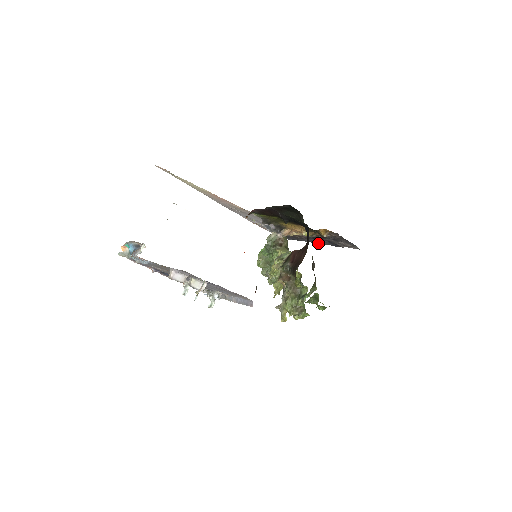
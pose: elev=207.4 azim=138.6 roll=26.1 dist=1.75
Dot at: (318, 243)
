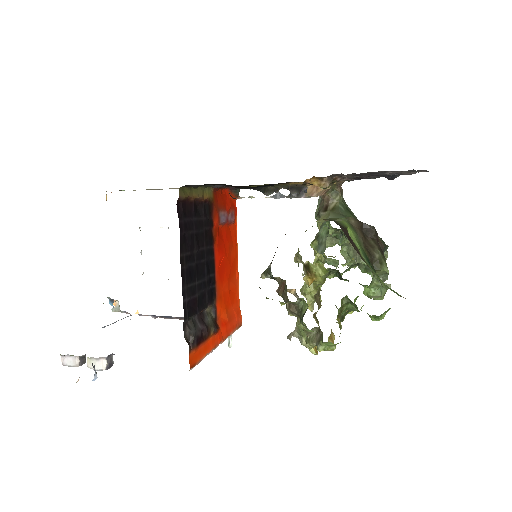
Dot at: (389, 177)
